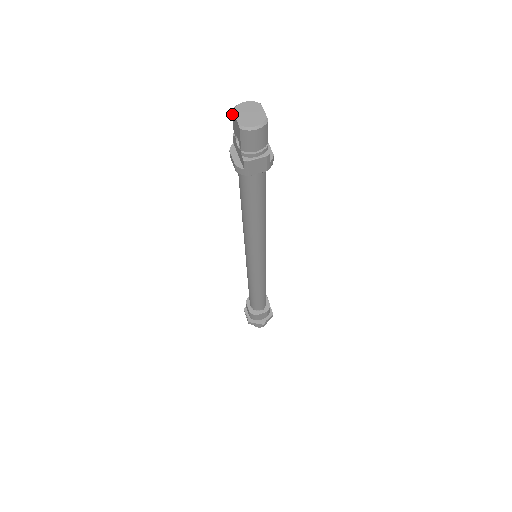
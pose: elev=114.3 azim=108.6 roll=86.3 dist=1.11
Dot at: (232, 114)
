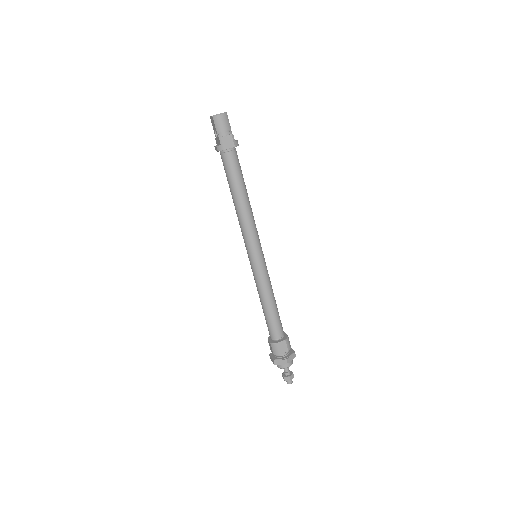
Dot at: (211, 120)
